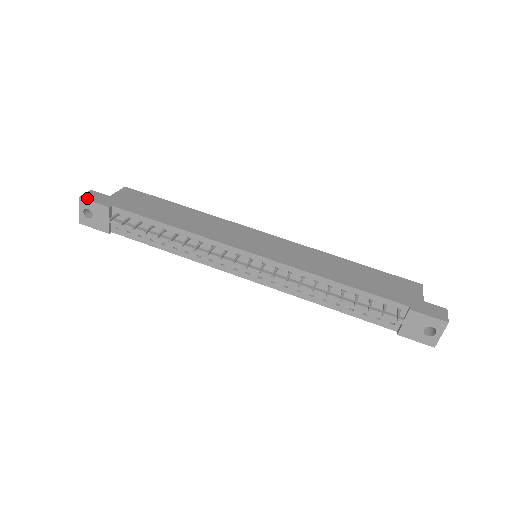
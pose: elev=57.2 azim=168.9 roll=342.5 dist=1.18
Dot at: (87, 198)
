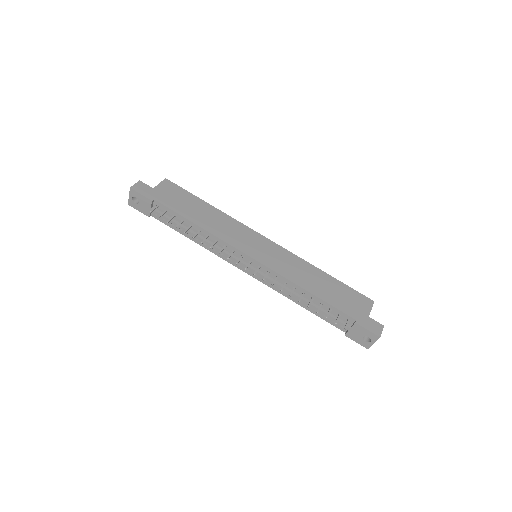
Dot at: (136, 189)
